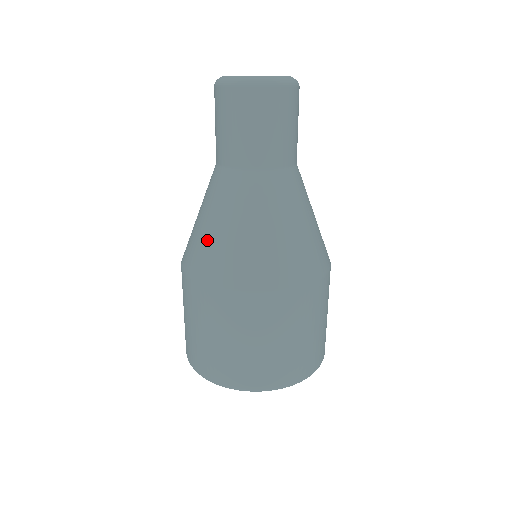
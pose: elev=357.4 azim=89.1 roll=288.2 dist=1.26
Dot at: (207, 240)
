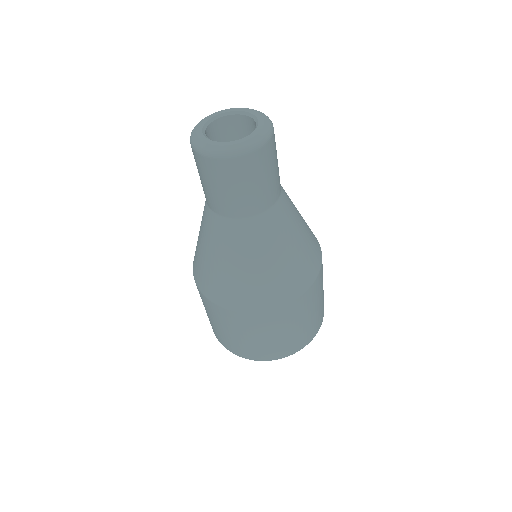
Dot at: occluded
